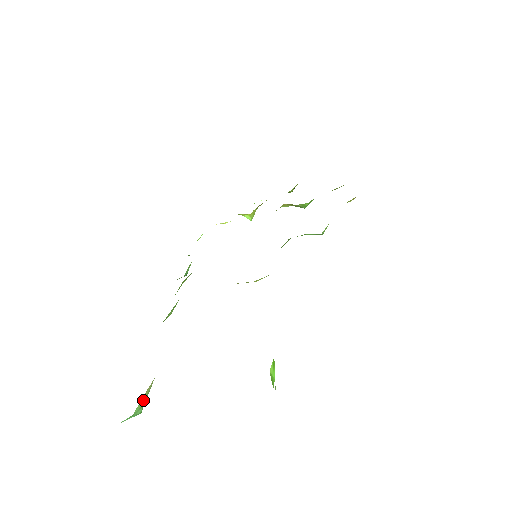
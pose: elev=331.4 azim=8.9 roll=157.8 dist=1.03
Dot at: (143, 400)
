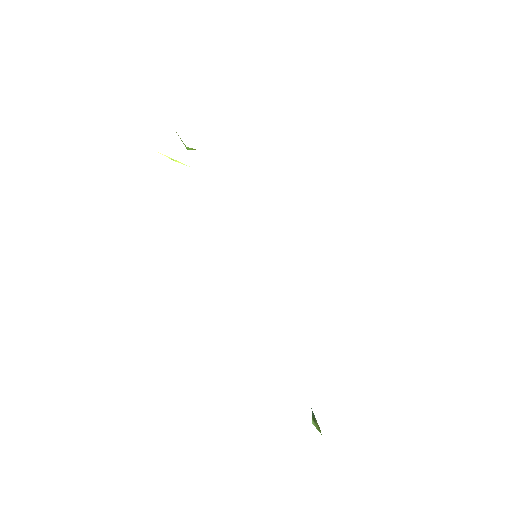
Dot at: occluded
